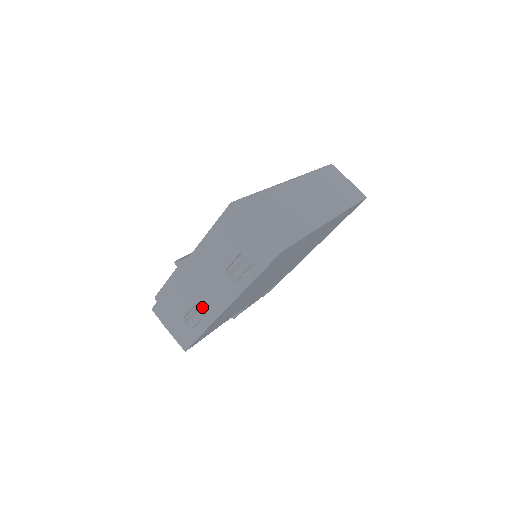
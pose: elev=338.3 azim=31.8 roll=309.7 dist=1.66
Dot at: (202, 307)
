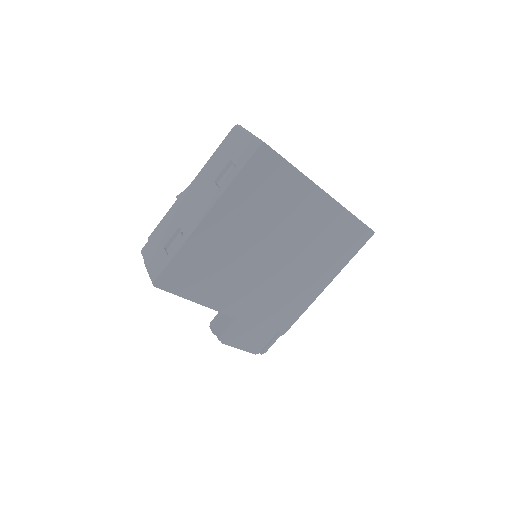
Dot at: (184, 226)
